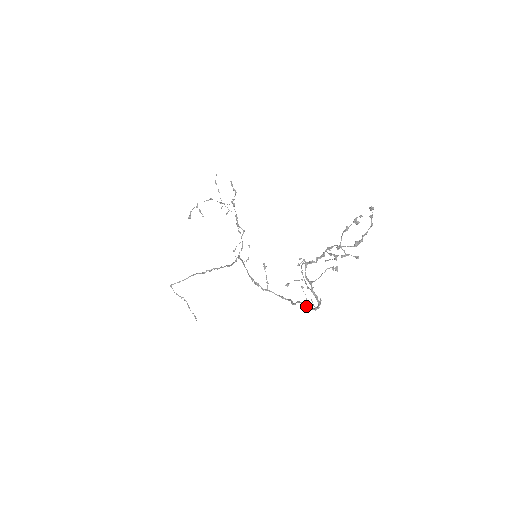
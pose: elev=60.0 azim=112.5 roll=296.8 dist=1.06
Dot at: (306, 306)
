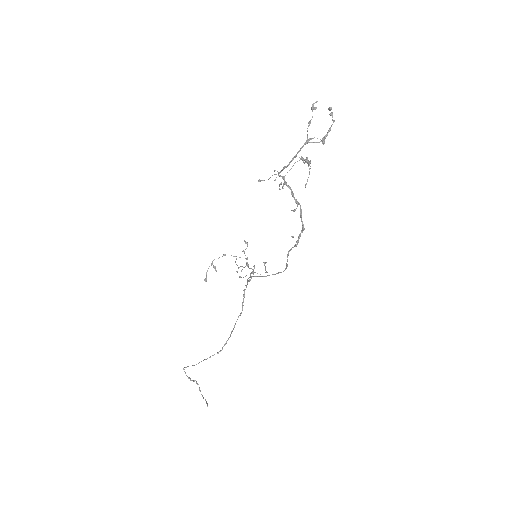
Dot at: (295, 244)
